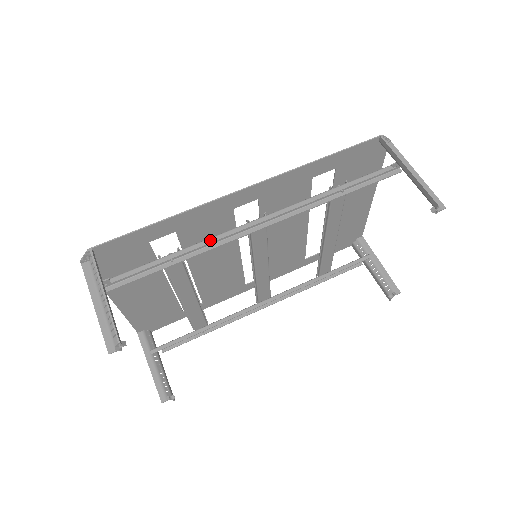
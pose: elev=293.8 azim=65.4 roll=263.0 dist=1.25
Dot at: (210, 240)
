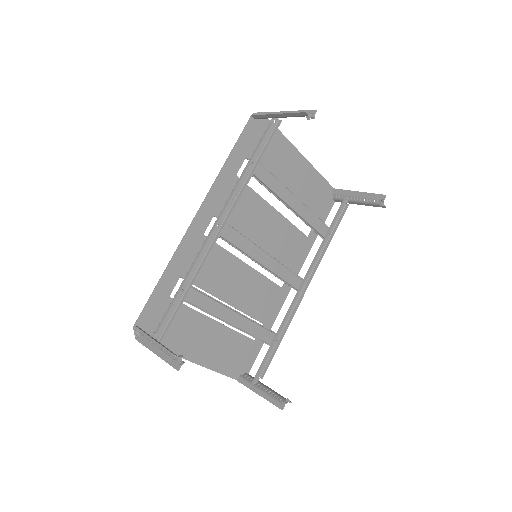
Dot at: (195, 260)
